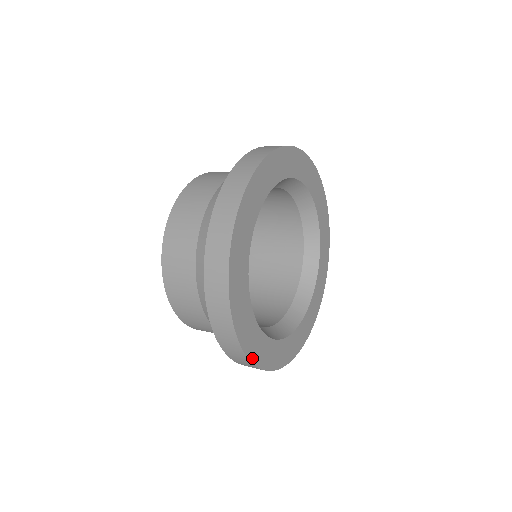
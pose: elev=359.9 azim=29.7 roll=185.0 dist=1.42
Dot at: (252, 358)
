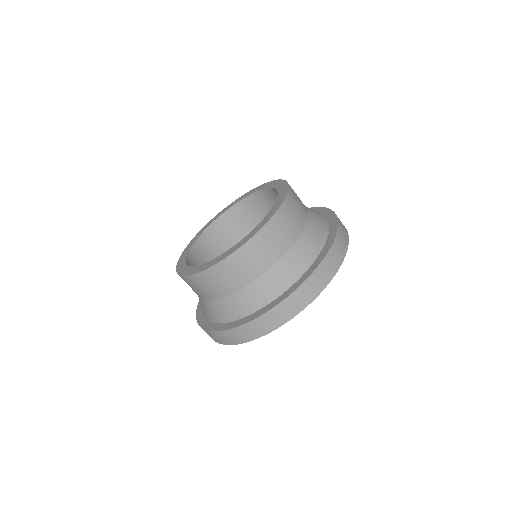
Dot at: occluded
